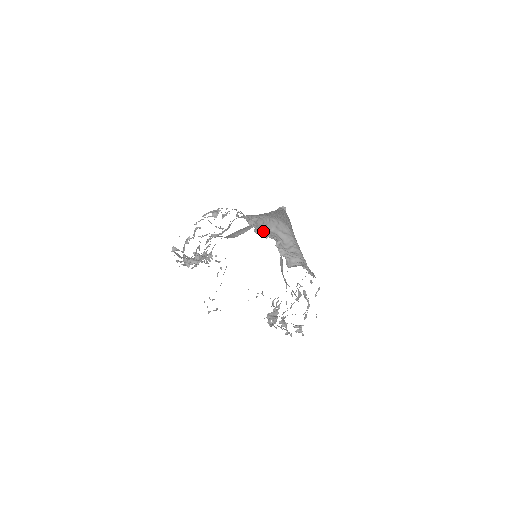
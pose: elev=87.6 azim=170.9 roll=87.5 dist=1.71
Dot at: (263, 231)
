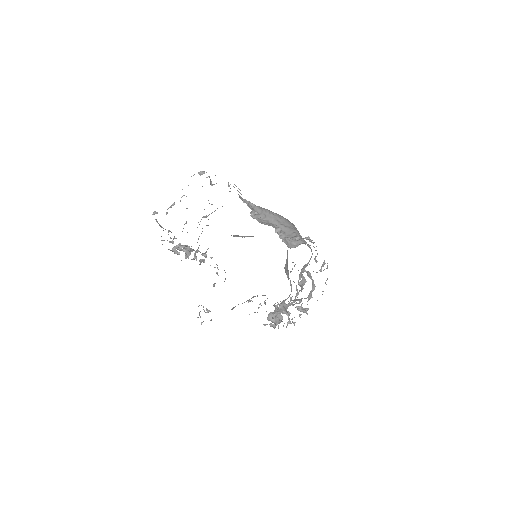
Dot at: (262, 221)
